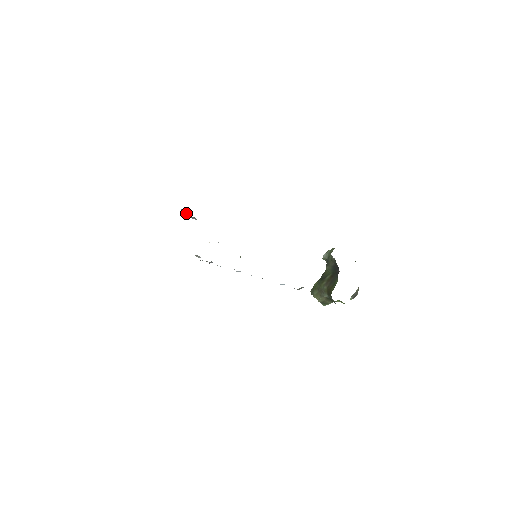
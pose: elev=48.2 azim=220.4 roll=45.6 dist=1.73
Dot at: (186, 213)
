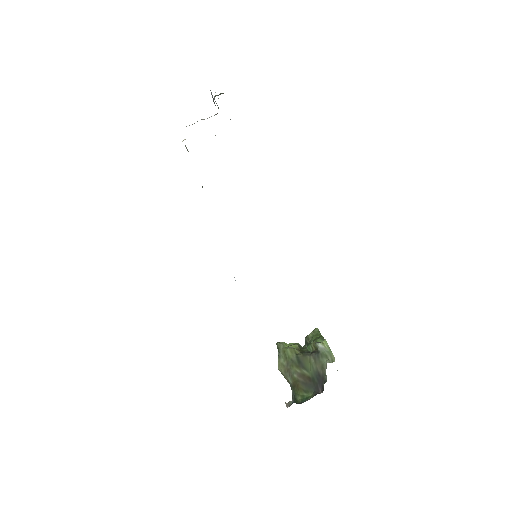
Dot at: (213, 98)
